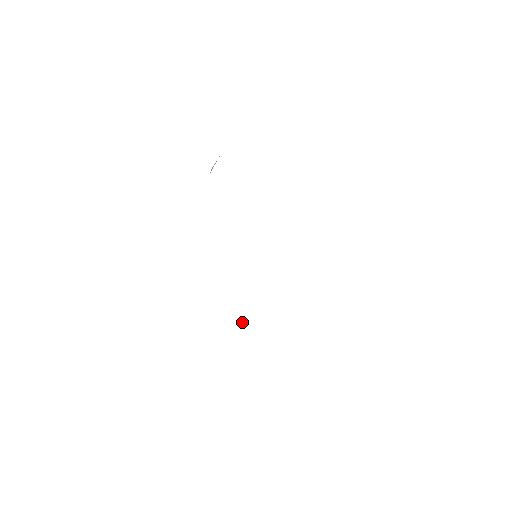
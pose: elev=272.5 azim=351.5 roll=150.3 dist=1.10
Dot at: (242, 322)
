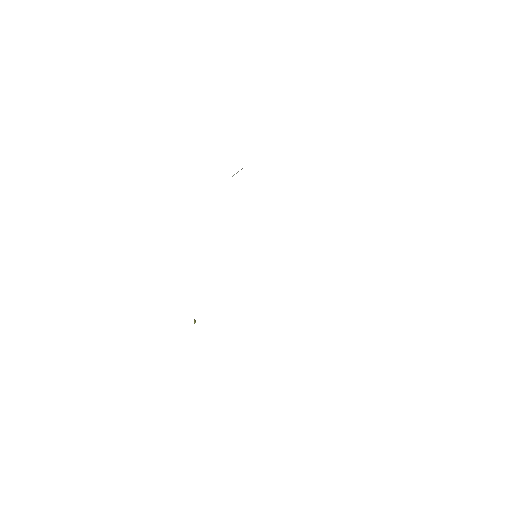
Dot at: occluded
